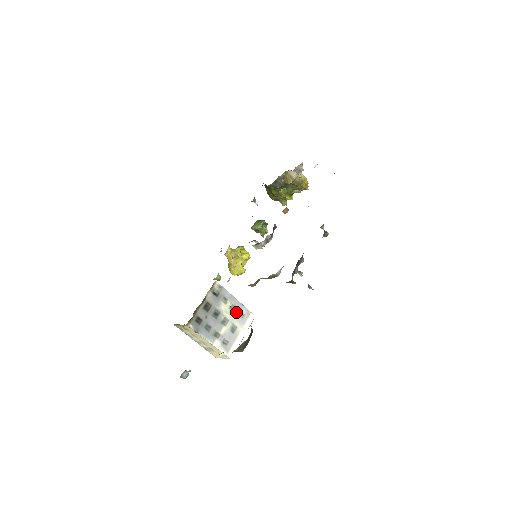
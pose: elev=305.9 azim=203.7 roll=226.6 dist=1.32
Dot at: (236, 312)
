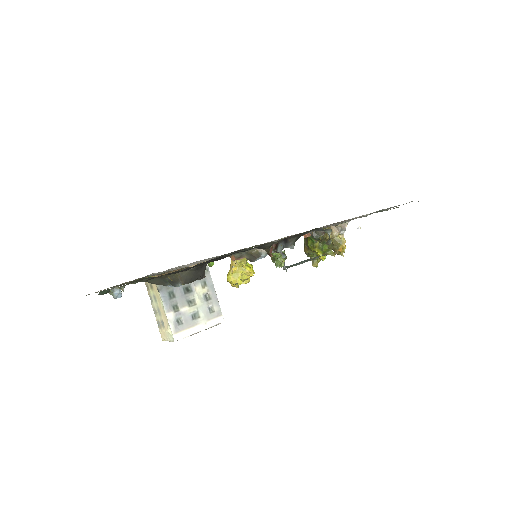
Dot at: (208, 303)
